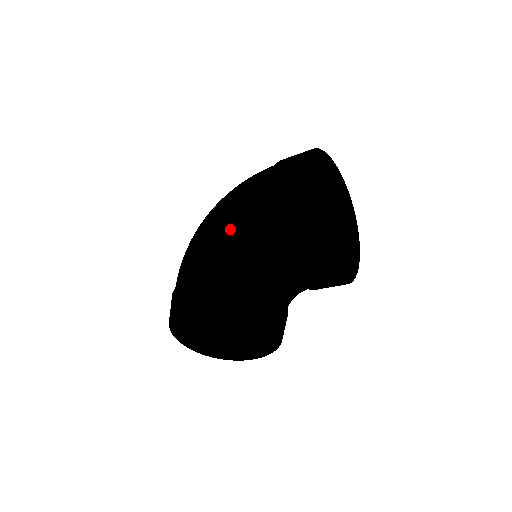
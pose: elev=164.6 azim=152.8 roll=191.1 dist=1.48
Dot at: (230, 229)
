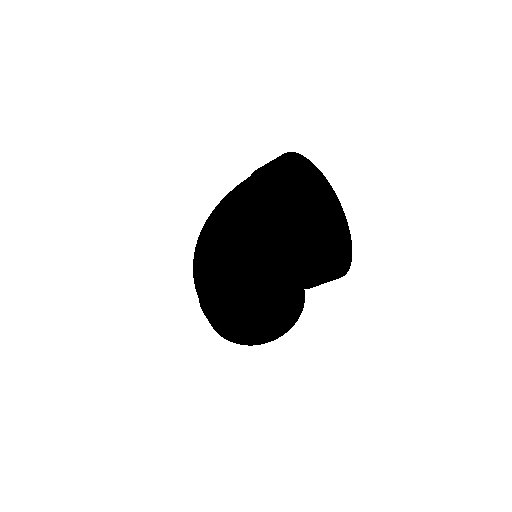
Dot at: (240, 283)
